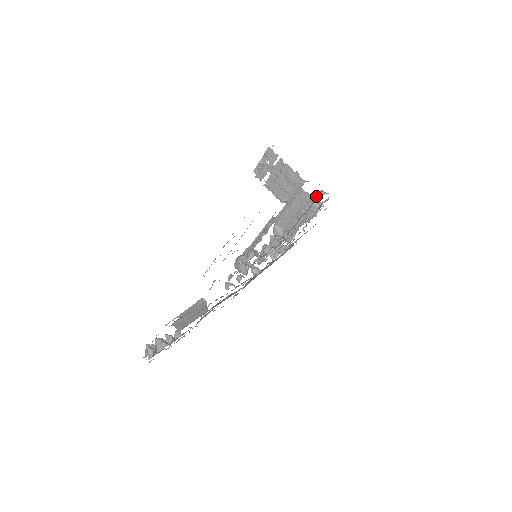
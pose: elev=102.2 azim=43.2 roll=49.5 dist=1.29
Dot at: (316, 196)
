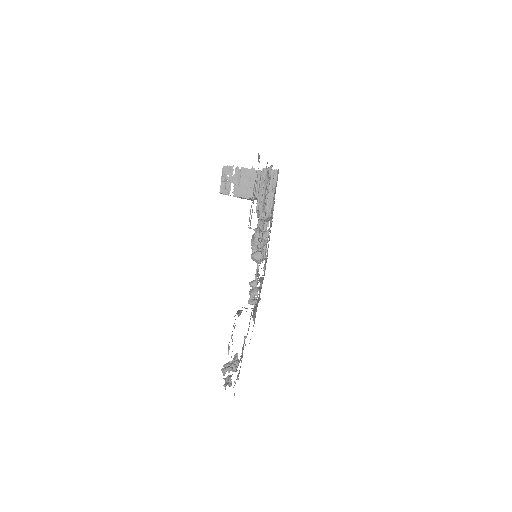
Dot at: occluded
